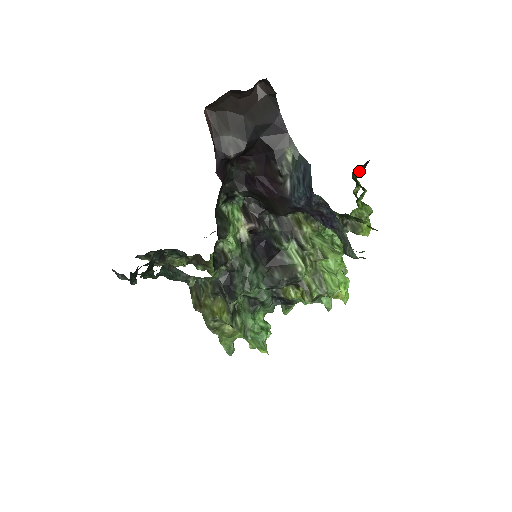
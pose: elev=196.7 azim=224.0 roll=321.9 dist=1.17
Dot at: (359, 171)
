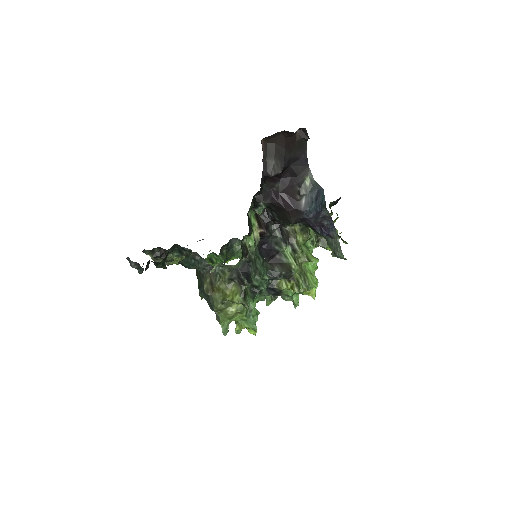
Dot at: (334, 203)
